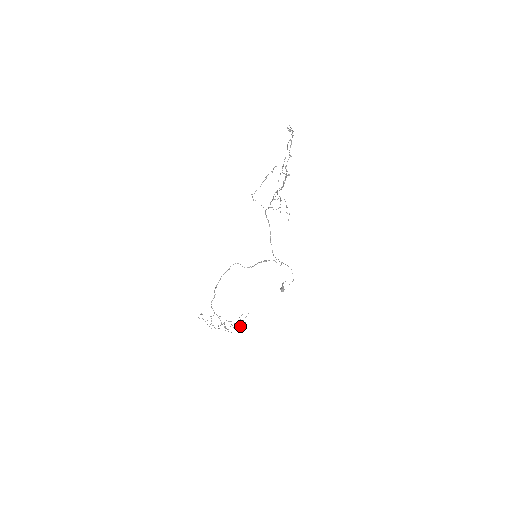
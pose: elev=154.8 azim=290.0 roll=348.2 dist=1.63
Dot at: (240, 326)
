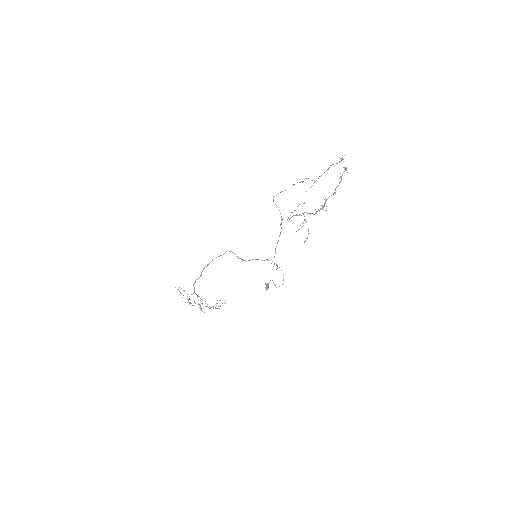
Dot at: occluded
